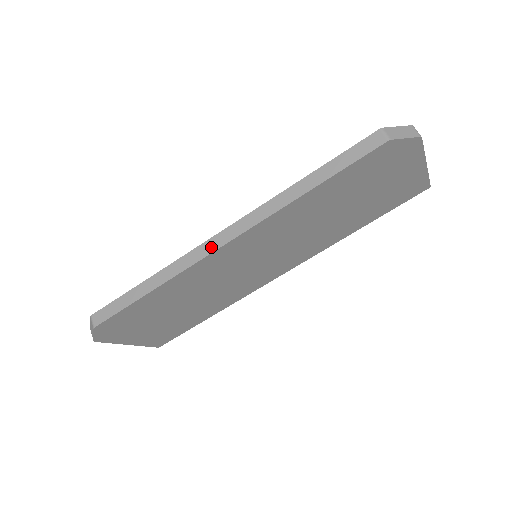
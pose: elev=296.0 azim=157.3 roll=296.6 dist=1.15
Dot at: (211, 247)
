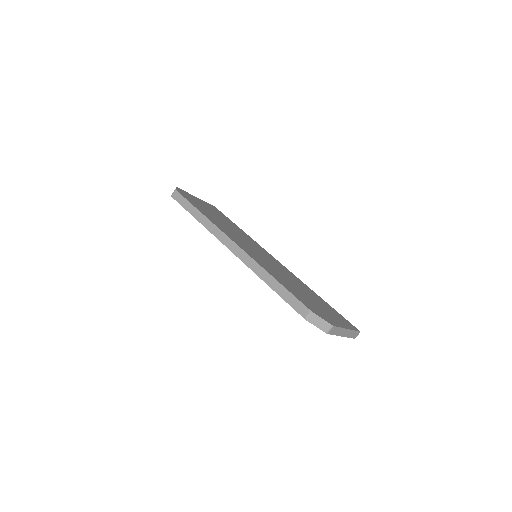
Dot at: (225, 241)
